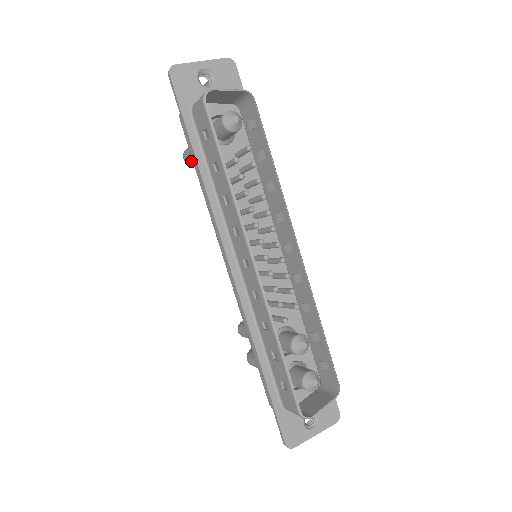
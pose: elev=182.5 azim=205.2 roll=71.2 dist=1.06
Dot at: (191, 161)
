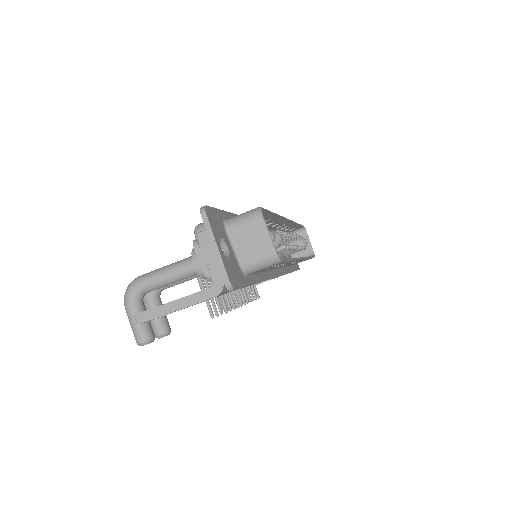
Dot at: occluded
